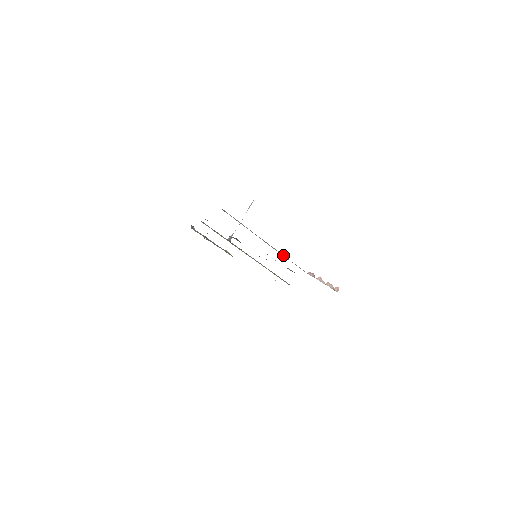
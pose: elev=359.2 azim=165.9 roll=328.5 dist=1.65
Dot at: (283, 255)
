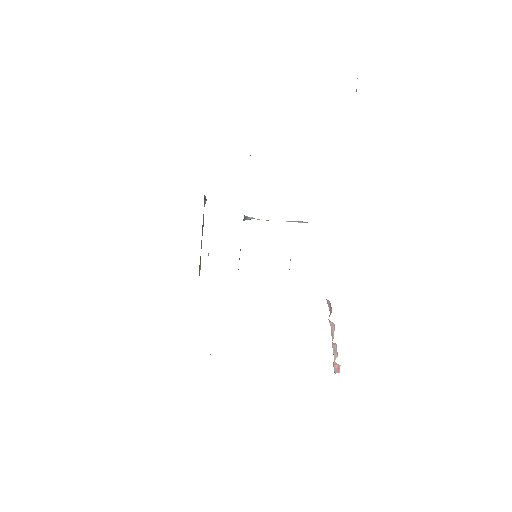
Dot at: occluded
